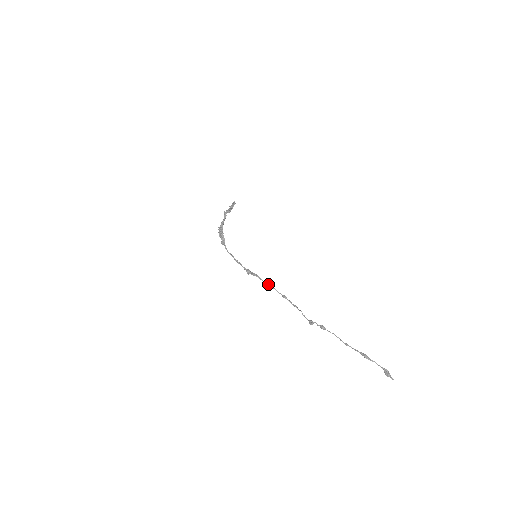
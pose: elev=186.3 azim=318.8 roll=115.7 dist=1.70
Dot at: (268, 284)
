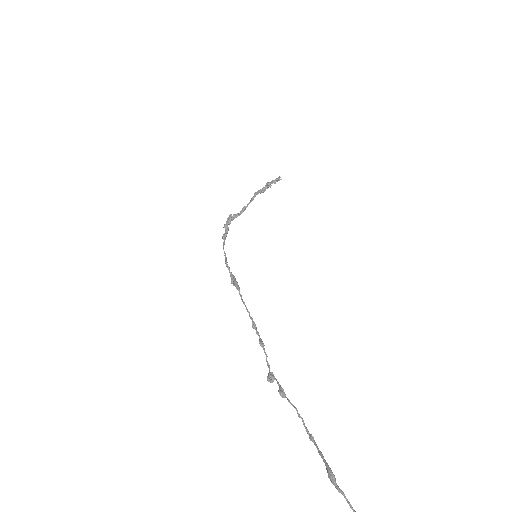
Dot at: (242, 301)
